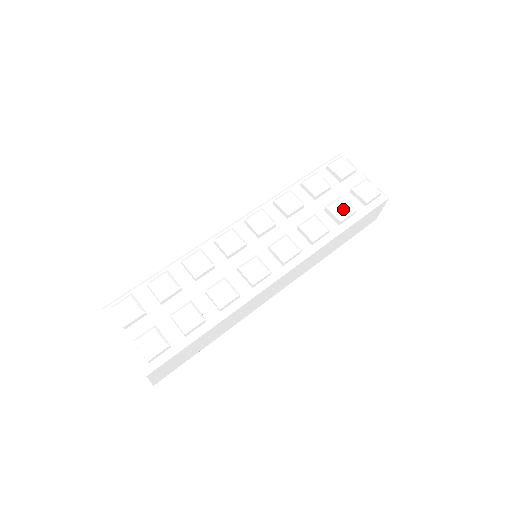
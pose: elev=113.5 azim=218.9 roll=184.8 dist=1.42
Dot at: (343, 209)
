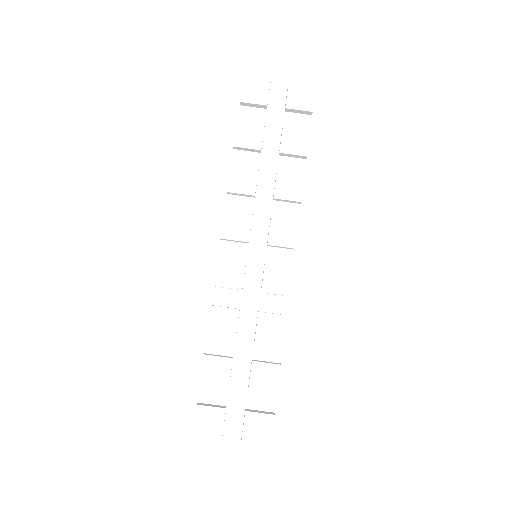
Dot at: (298, 141)
